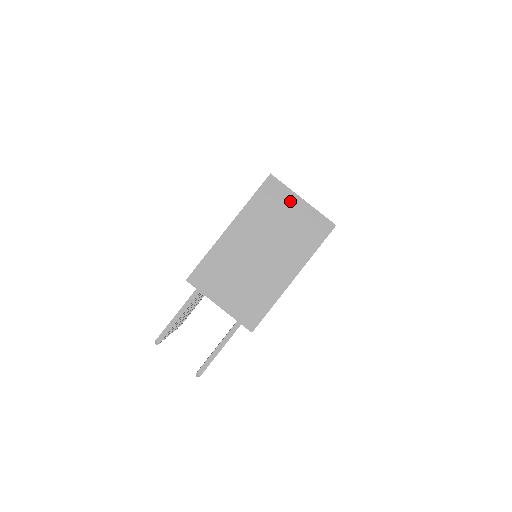
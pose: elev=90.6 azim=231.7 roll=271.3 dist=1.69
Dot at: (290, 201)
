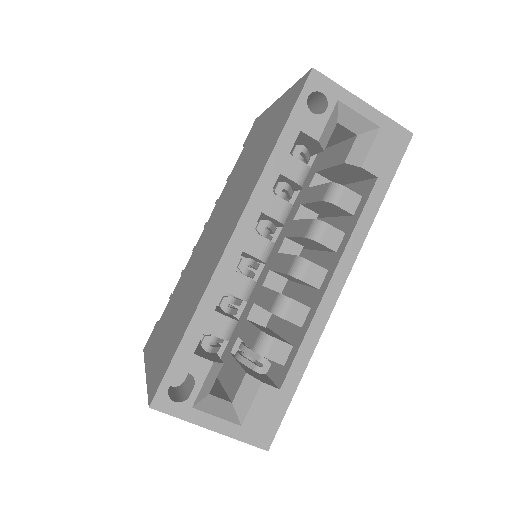
Dot at: occluded
